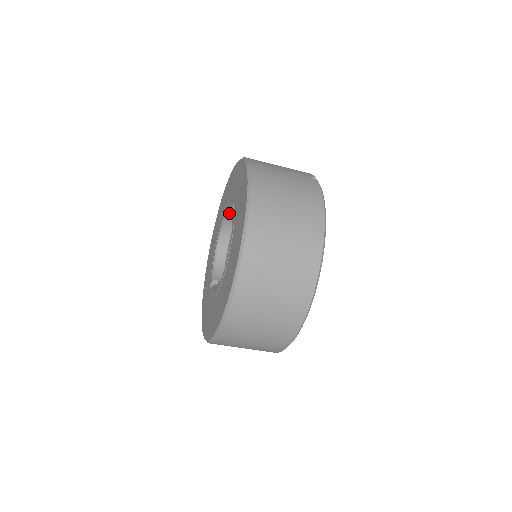
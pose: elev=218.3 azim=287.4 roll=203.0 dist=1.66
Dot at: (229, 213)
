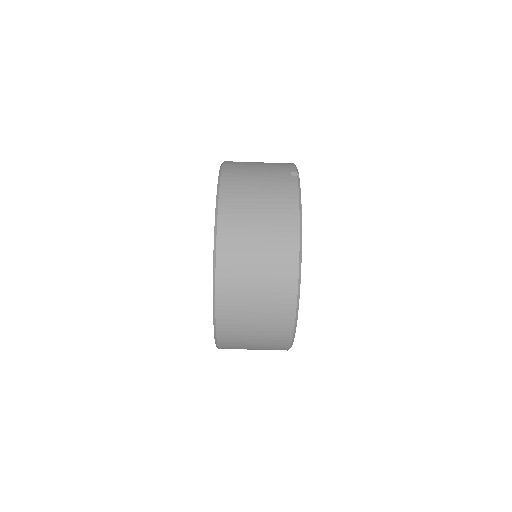
Dot at: occluded
